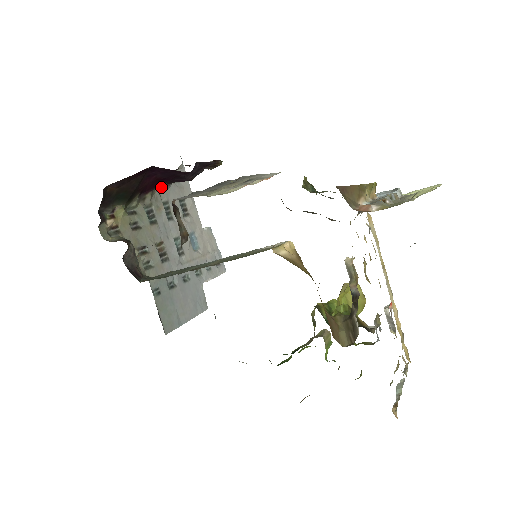
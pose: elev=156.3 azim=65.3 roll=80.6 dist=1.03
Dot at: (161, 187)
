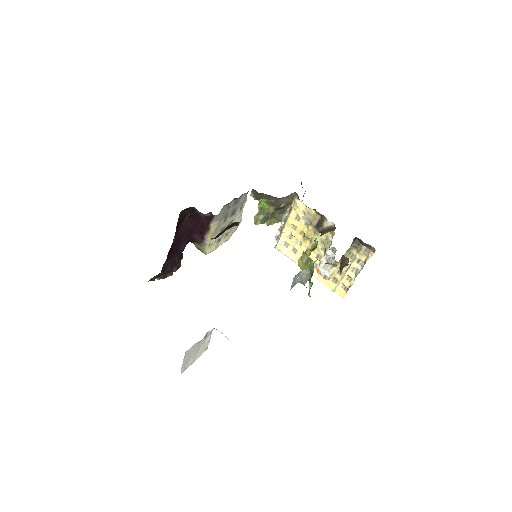
Dot at: (161, 270)
